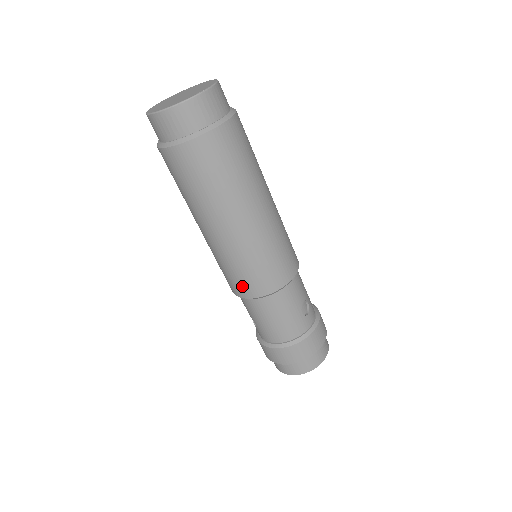
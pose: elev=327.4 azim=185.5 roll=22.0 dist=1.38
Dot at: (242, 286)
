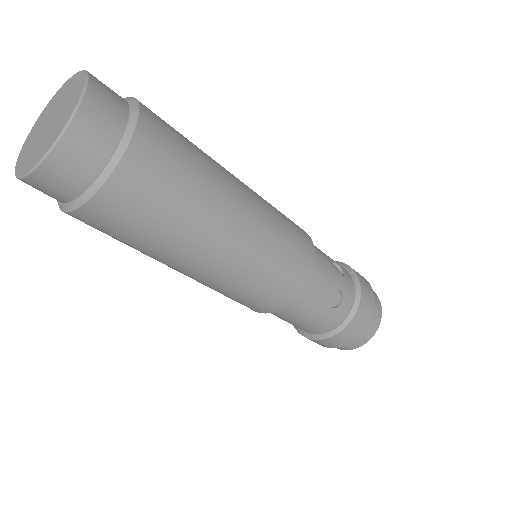
Dot at: occluded
